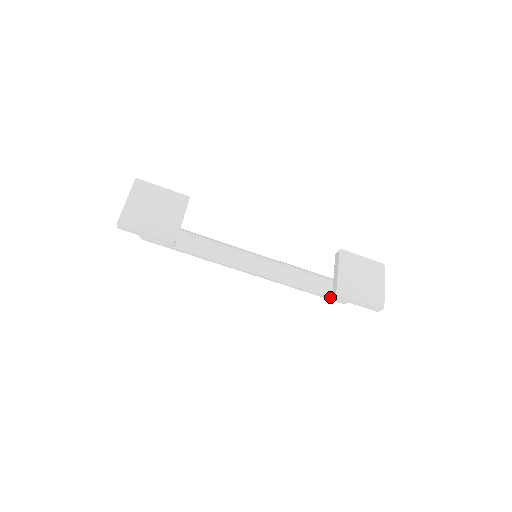
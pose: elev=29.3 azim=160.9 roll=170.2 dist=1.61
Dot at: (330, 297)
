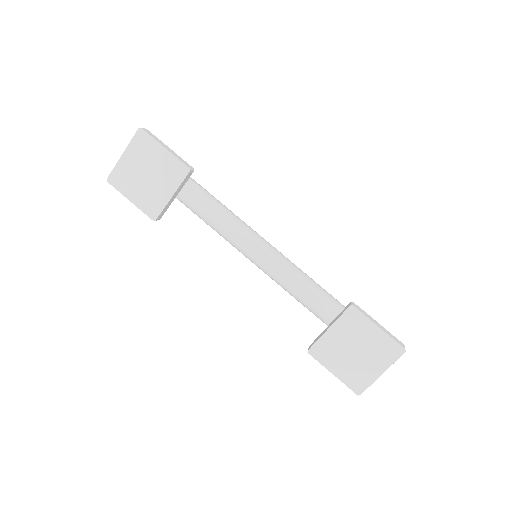
Dot at: occluded
